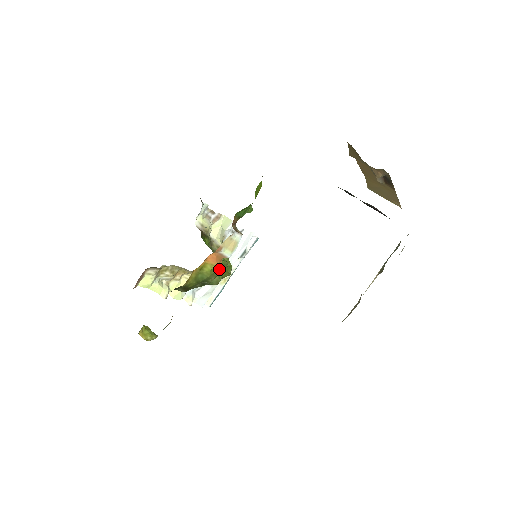
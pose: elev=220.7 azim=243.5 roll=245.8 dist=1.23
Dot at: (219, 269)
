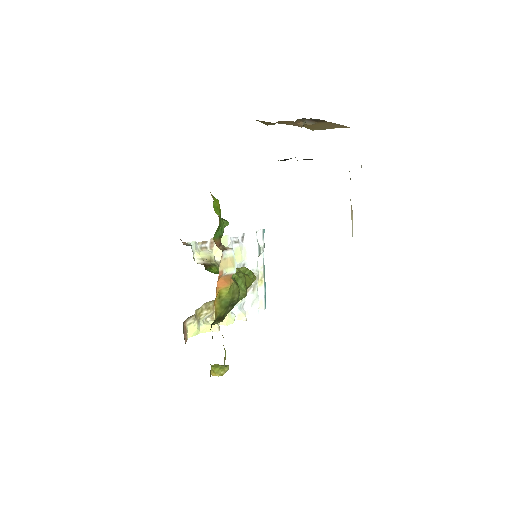
Dot at: (235, 286)
